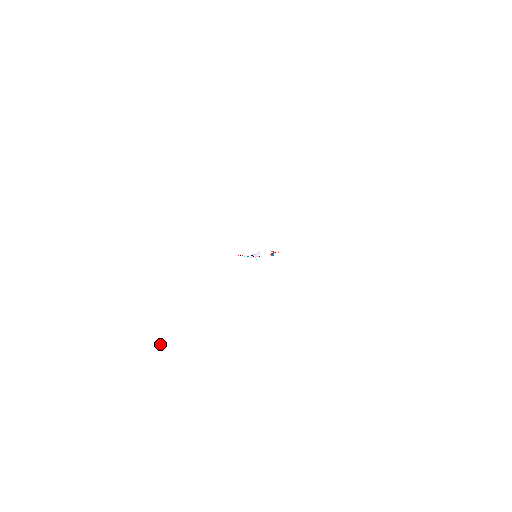
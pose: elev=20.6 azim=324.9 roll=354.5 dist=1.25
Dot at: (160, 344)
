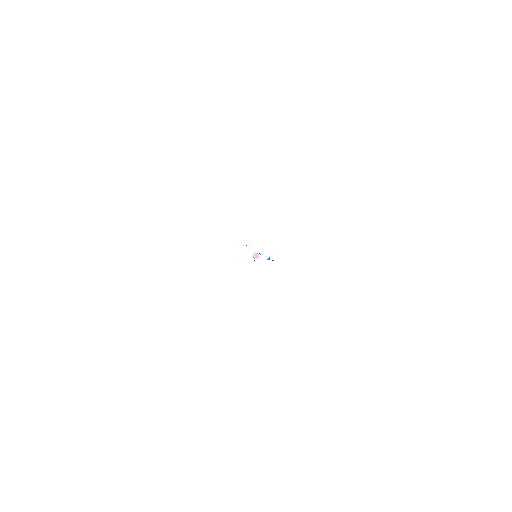
Dot at: (147, 271)
